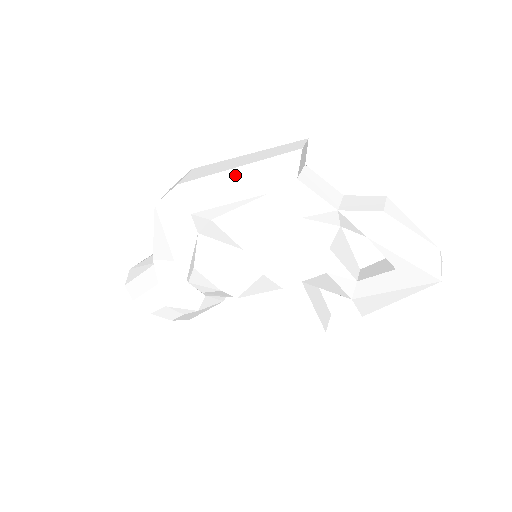
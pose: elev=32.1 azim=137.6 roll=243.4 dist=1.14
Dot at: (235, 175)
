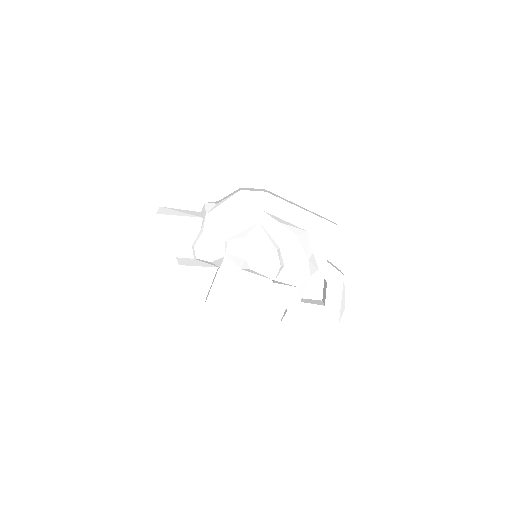
Dot at: (300, 212)
